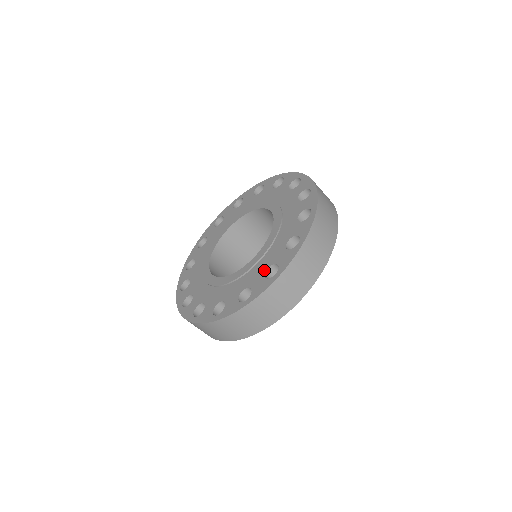
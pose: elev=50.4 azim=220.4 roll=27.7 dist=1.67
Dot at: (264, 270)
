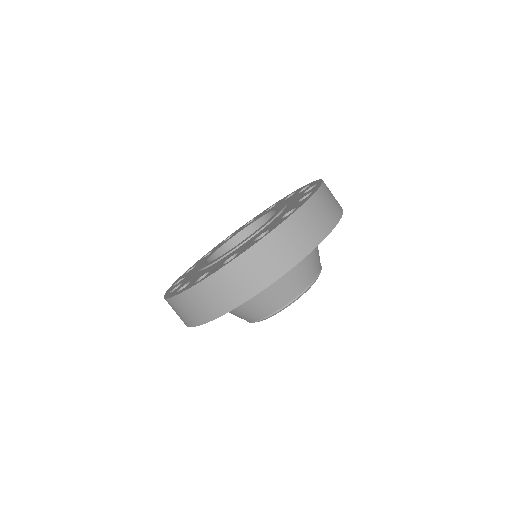
Dot at: (255, 238)
